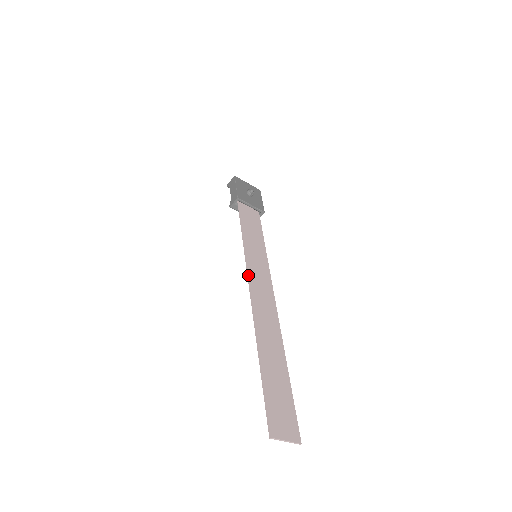
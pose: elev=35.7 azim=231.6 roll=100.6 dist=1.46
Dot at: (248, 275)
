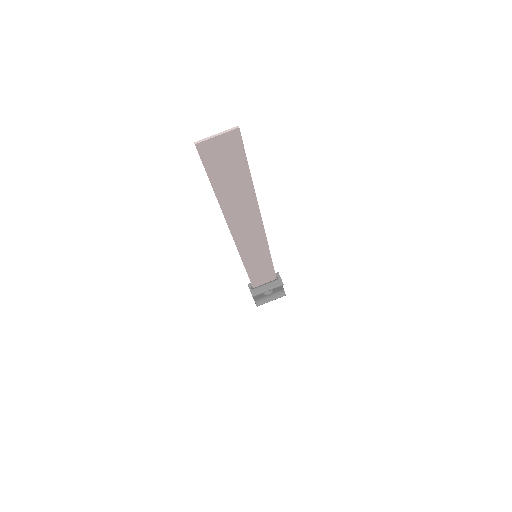
Dot at: (236, 246)
